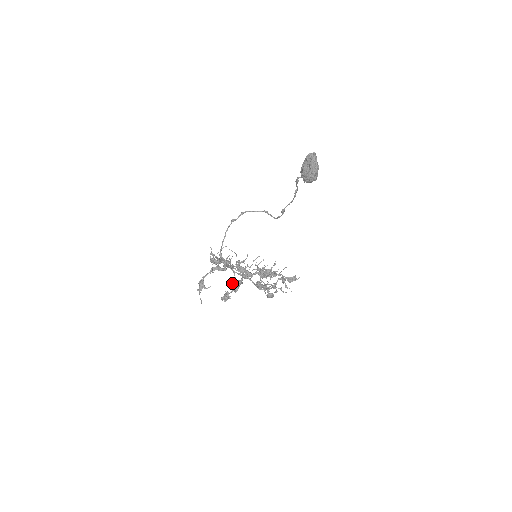
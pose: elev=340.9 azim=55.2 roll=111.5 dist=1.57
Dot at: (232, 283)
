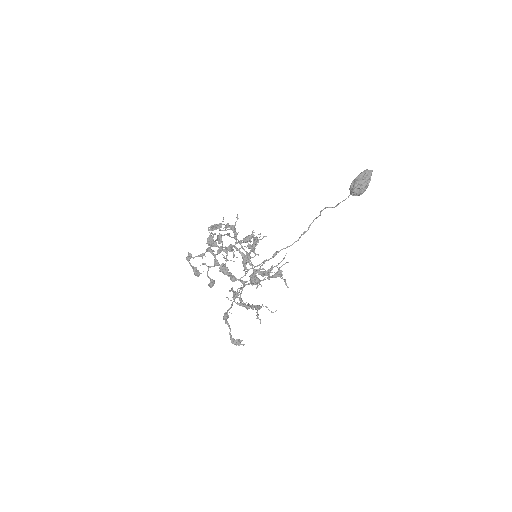
Dot at: (253, 237)
